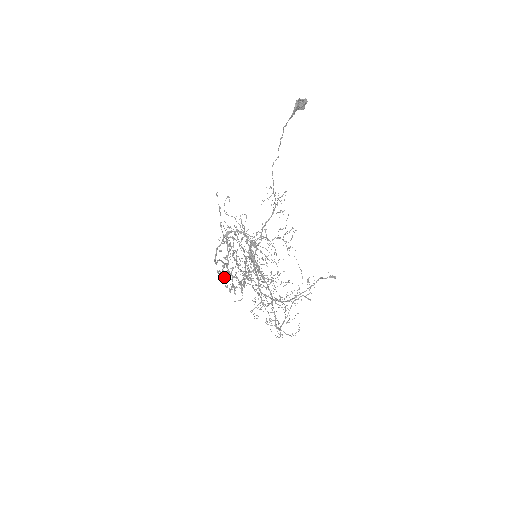
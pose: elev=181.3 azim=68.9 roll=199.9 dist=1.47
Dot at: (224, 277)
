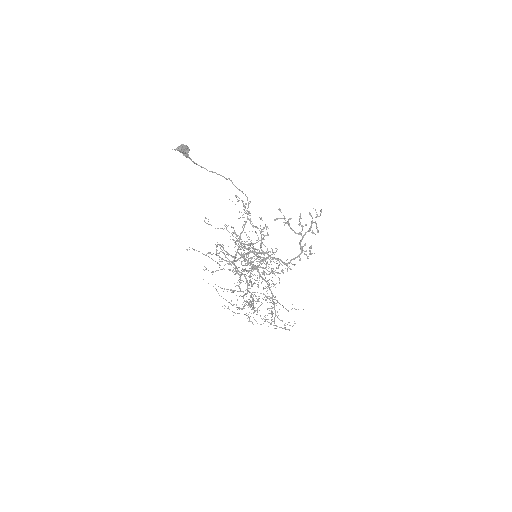
Dot at: occluded
